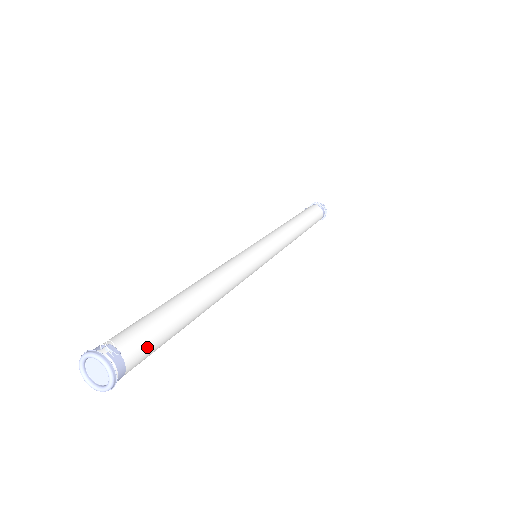
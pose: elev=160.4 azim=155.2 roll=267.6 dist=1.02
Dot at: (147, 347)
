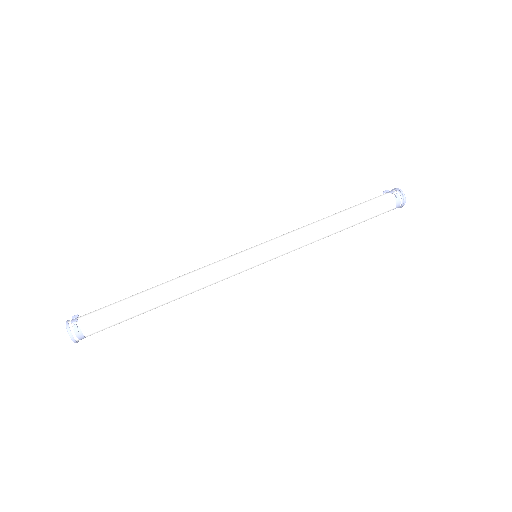
Dot at: (103, 327)
